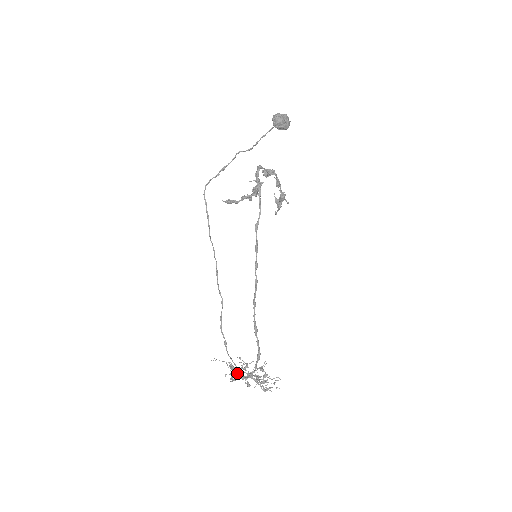
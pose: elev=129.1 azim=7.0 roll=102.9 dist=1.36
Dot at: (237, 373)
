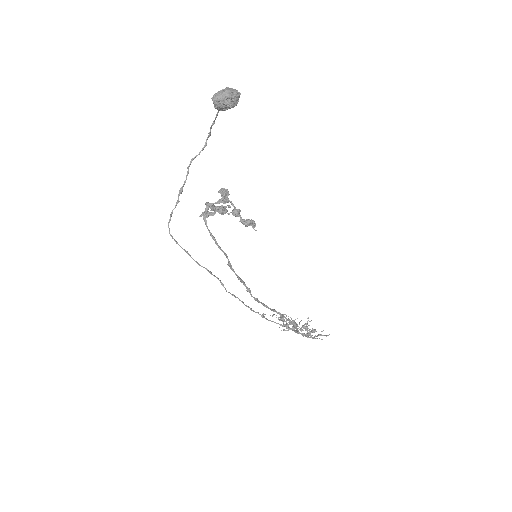
Dot at: occluded
